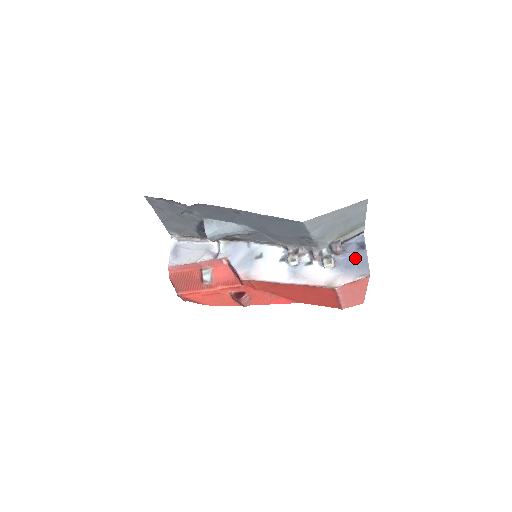
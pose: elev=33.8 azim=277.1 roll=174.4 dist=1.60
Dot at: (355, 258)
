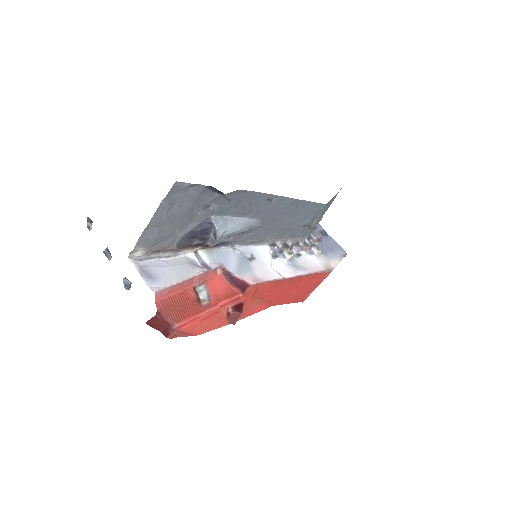
Dot at: (328, 243)
